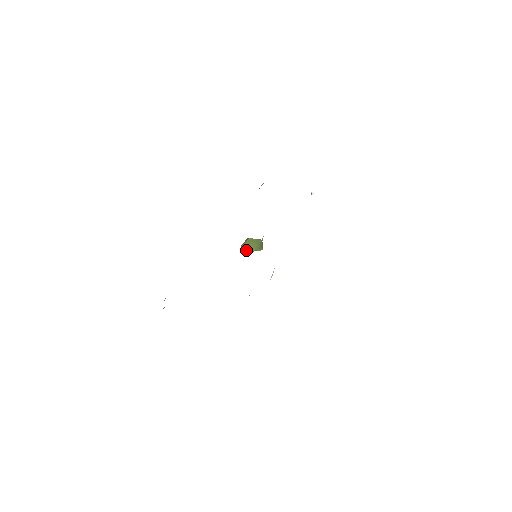
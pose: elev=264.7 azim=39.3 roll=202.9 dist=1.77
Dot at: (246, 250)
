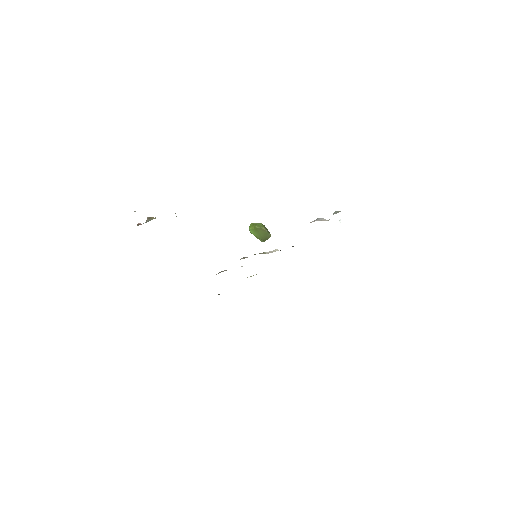
Dot at: (251, 231)
